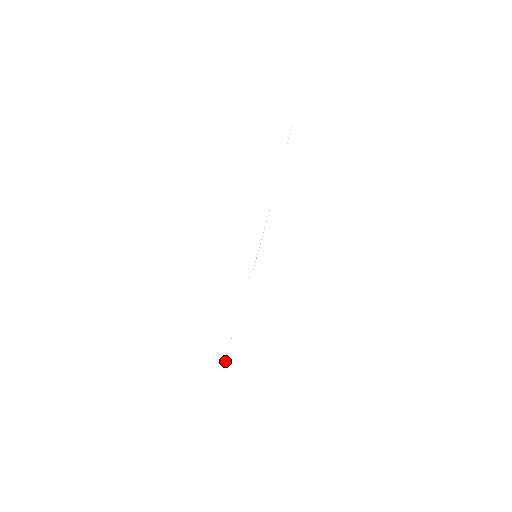
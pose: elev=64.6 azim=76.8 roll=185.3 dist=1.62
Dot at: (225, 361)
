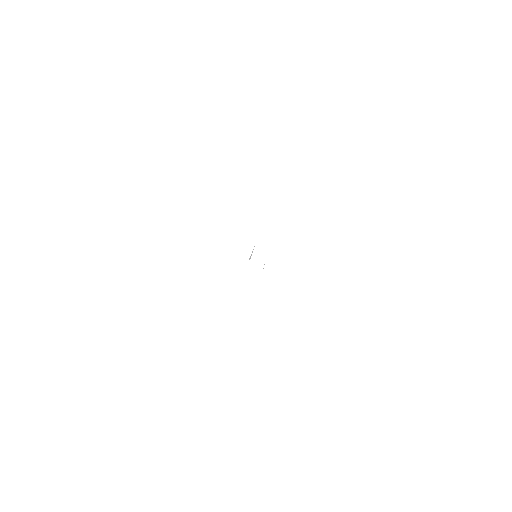
Dot at: occluded
